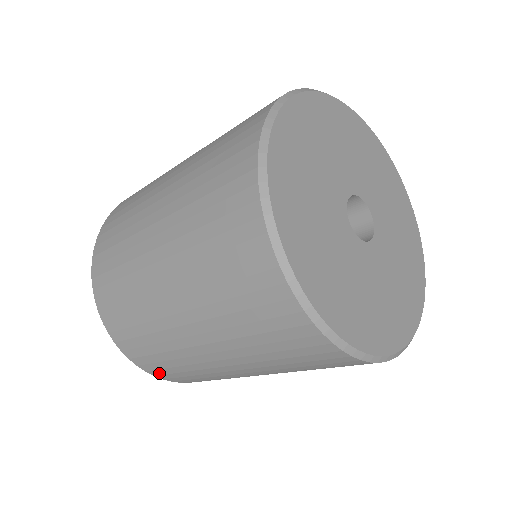
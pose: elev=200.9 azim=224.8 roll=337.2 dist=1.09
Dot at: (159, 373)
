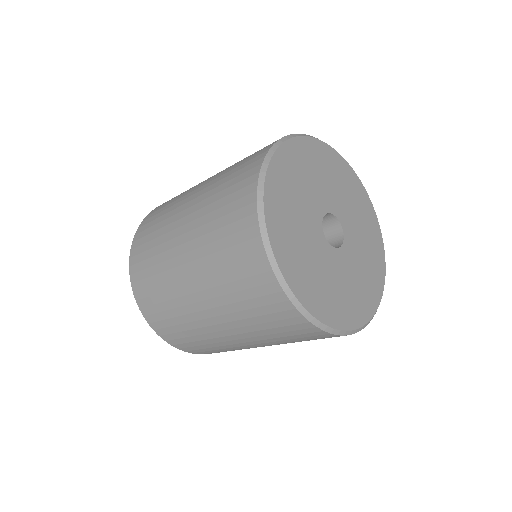
Dot at: (209, 353)
